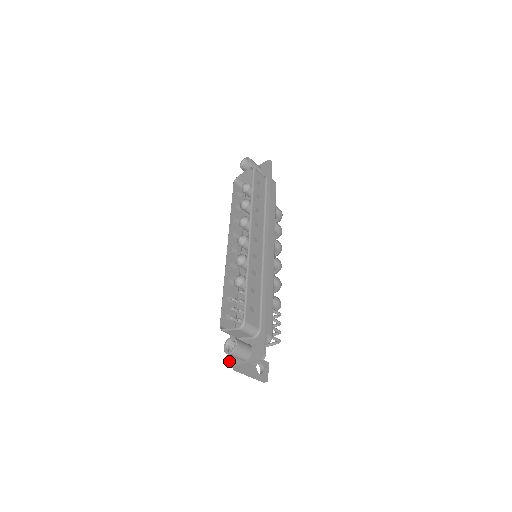
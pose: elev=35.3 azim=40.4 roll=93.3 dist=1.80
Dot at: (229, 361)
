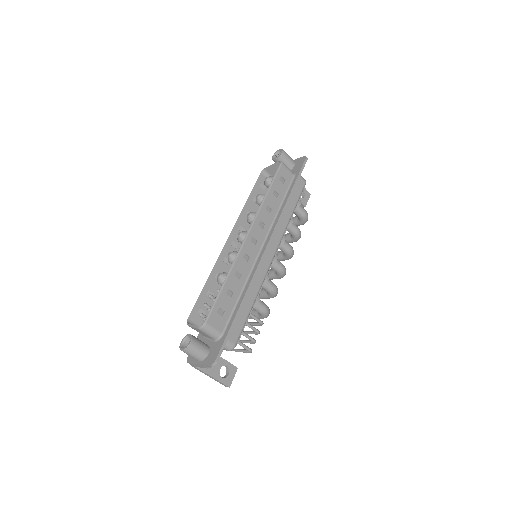
Dot at: (189, 356)
